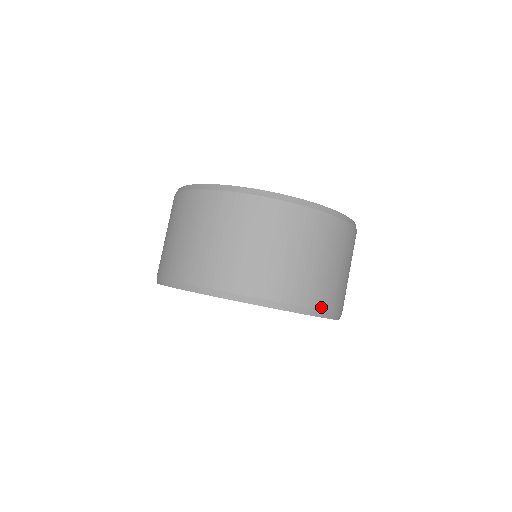
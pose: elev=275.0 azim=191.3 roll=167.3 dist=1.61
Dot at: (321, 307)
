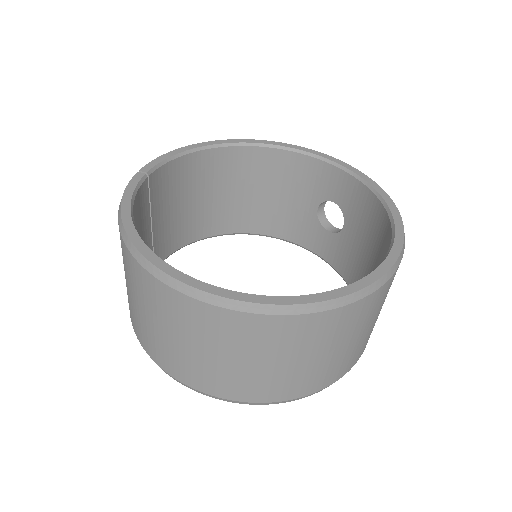
Dot at: (287, 397)
